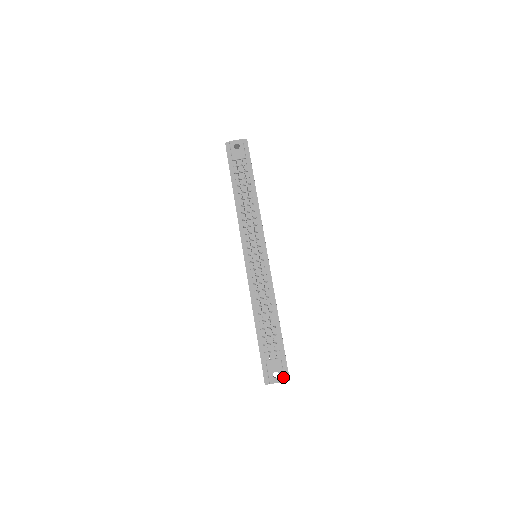
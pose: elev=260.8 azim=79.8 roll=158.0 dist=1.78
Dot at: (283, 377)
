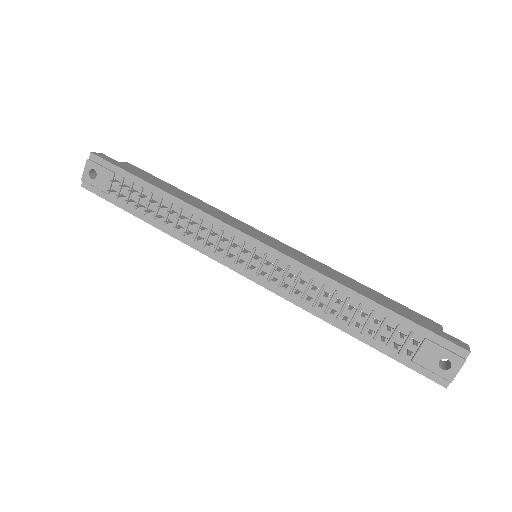
Dot at: (457, 358)
